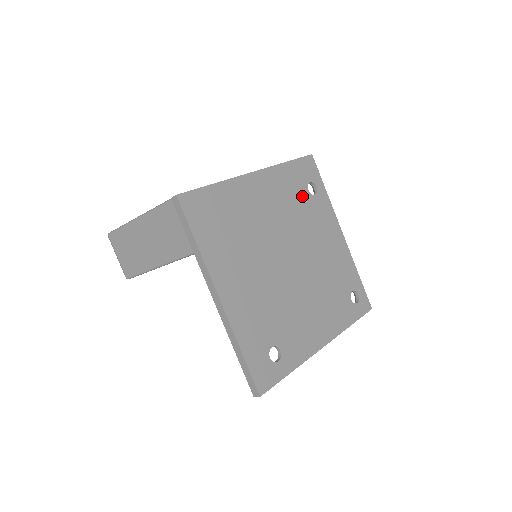
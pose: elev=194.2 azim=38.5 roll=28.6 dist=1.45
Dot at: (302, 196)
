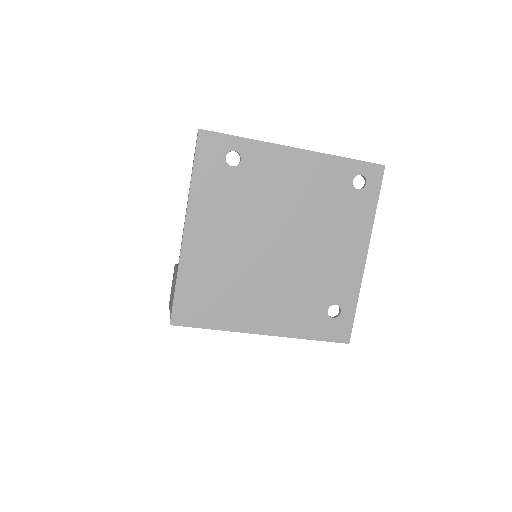
Dot at: (233, 181)
